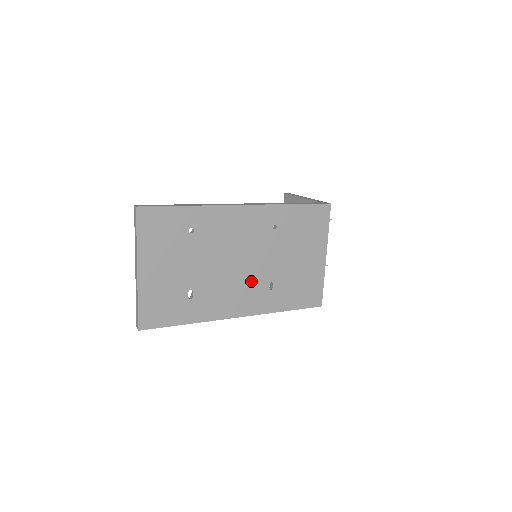
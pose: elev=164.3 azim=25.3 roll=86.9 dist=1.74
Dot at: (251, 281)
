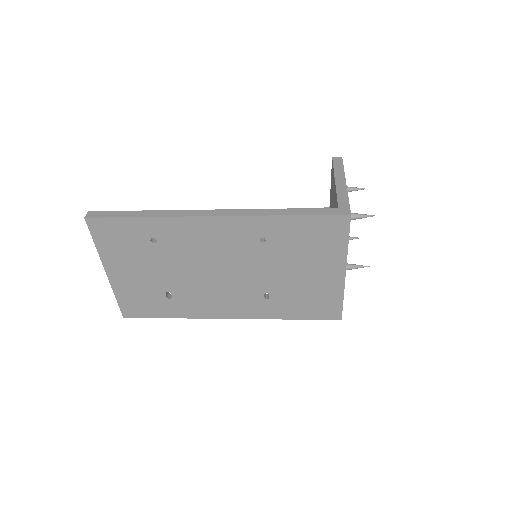
Dot at: (239, 289)
